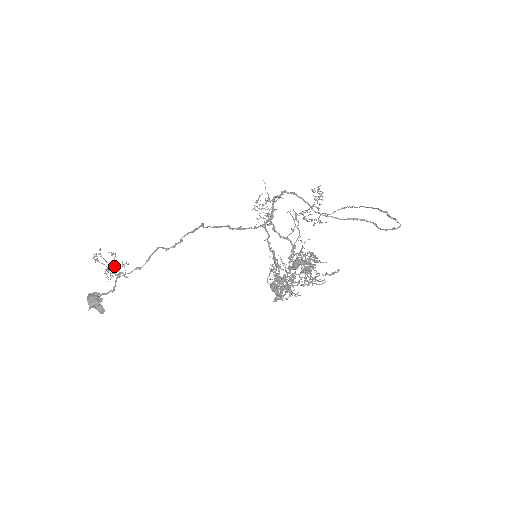
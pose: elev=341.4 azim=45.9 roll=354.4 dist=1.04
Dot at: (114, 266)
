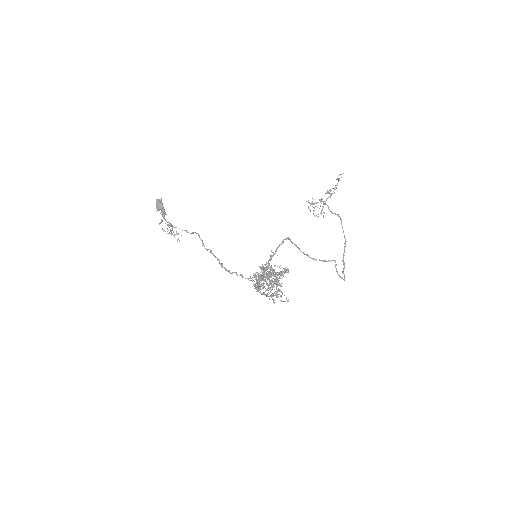
Dot at: (172, 227)
